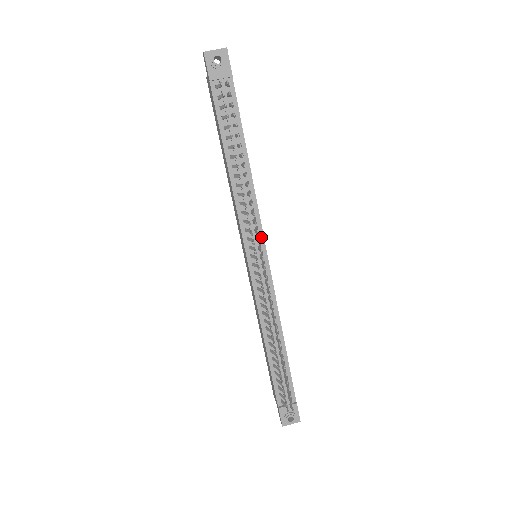
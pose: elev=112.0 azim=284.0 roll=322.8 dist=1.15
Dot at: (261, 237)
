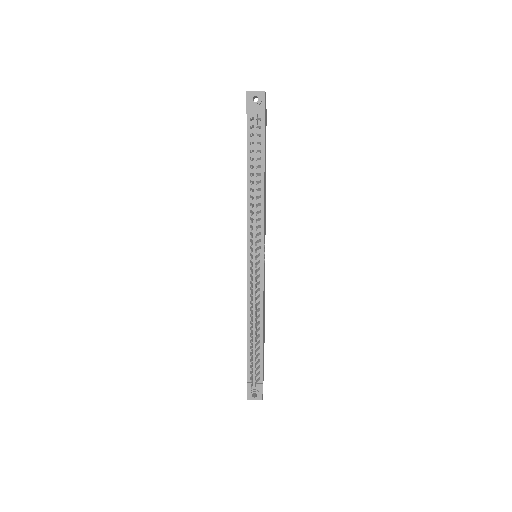
Dot at: (262, 242)
